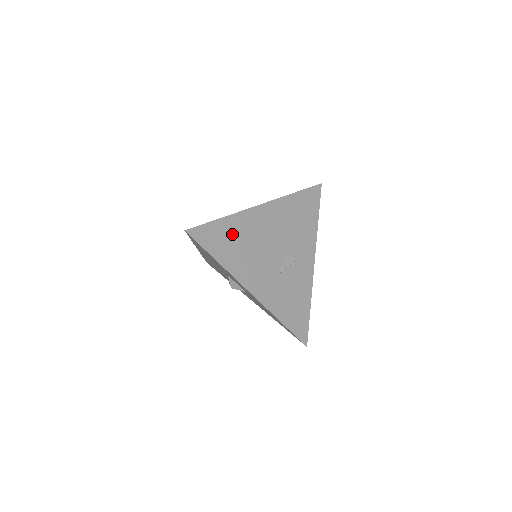
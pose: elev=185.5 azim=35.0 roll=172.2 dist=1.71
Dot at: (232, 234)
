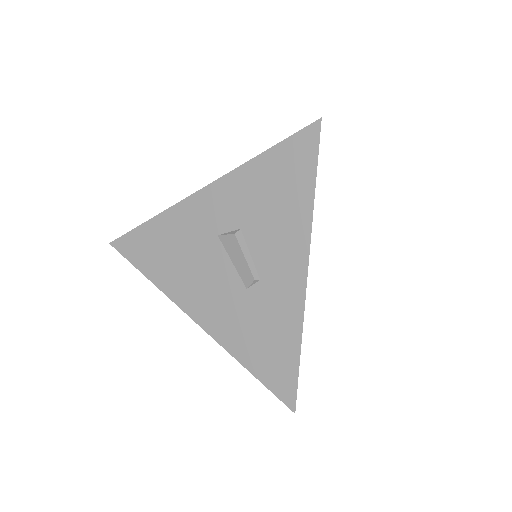
Dot at: occluded
